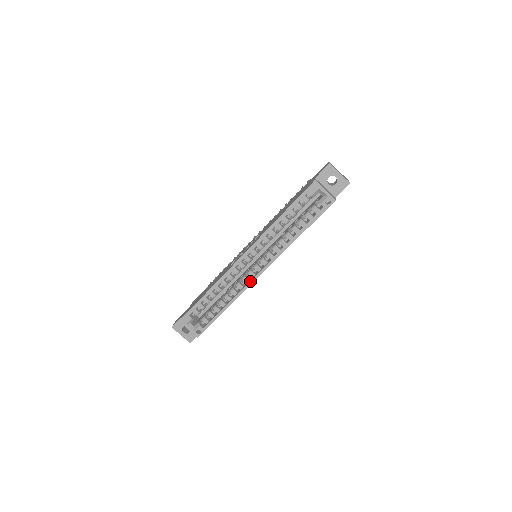
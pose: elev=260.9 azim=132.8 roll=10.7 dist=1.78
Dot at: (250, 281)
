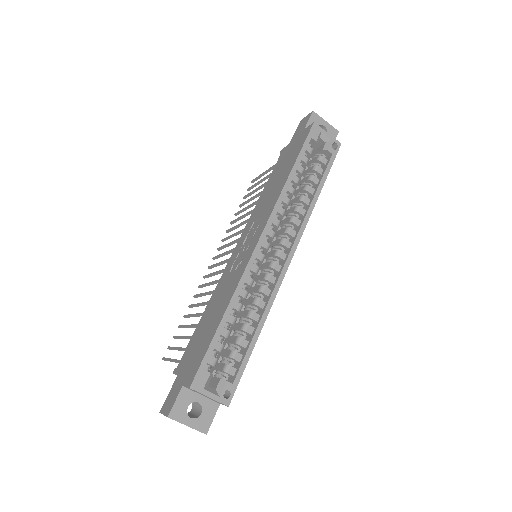
Dot at: (280, 275)
